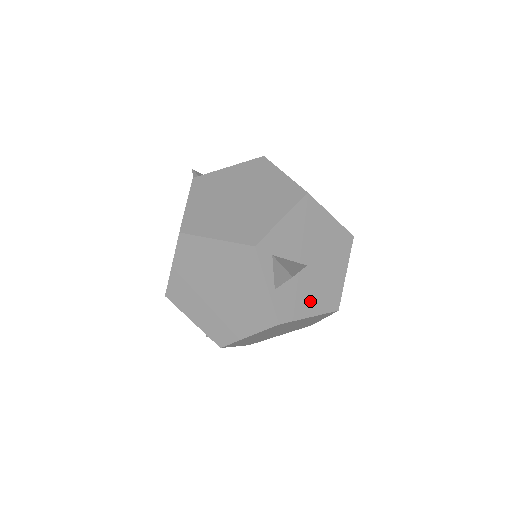
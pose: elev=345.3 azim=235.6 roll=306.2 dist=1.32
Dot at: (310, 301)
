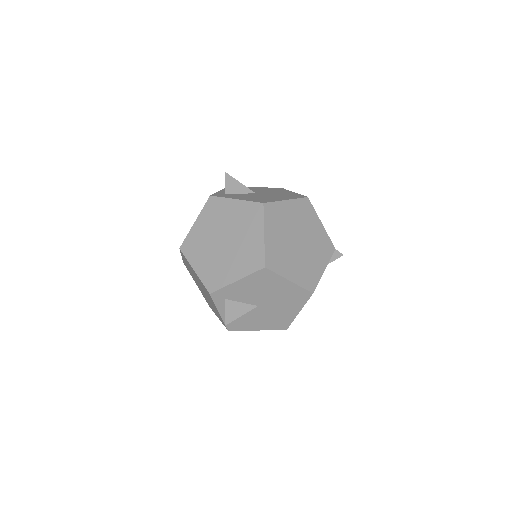
Dot at: (259, 323)
